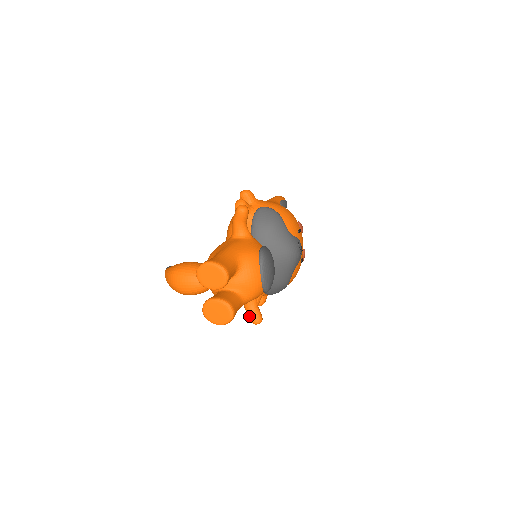
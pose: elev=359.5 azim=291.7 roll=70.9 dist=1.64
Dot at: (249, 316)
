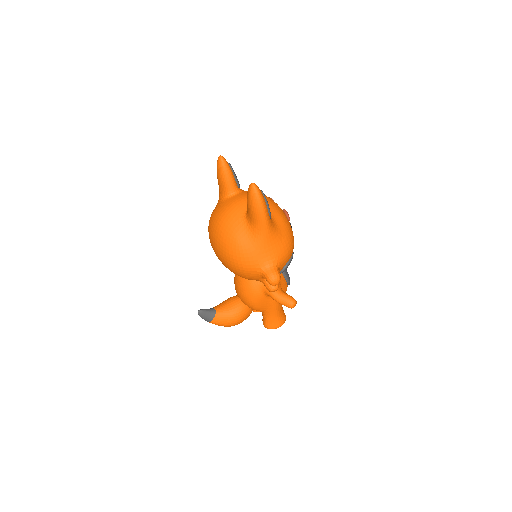
Dot at: occluded
